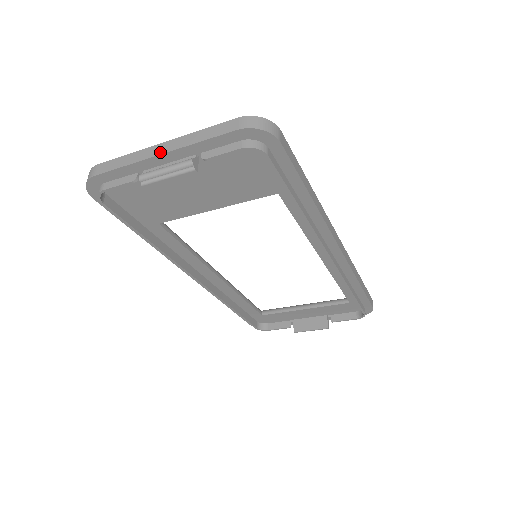
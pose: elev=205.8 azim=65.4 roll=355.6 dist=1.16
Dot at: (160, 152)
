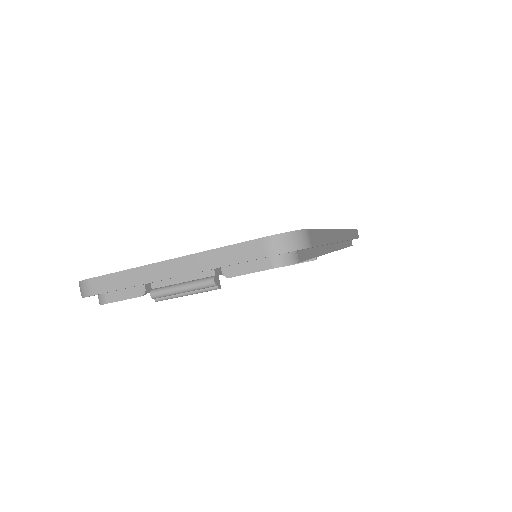
Dot at: (171, 274)
